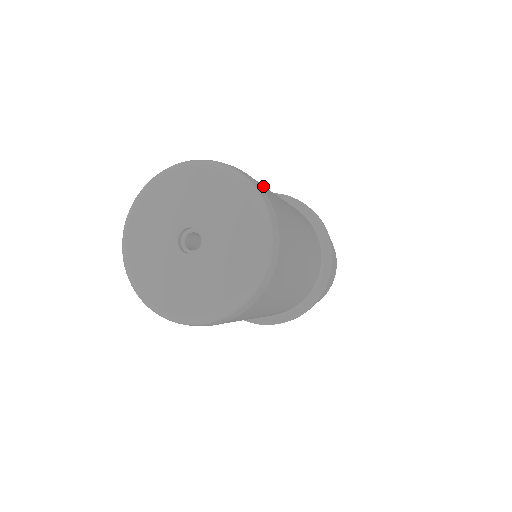
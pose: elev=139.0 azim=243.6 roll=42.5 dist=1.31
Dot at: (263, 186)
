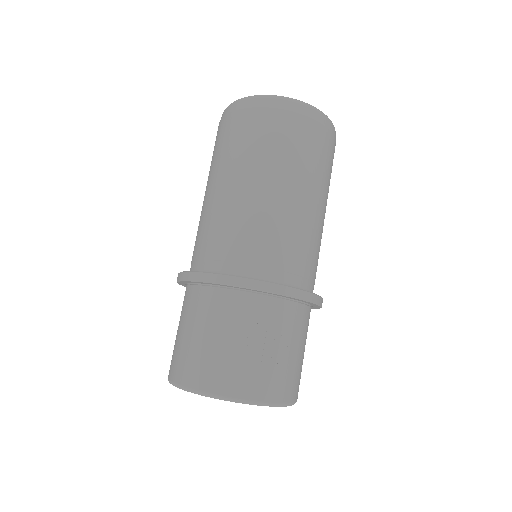
Dot at: occluded
